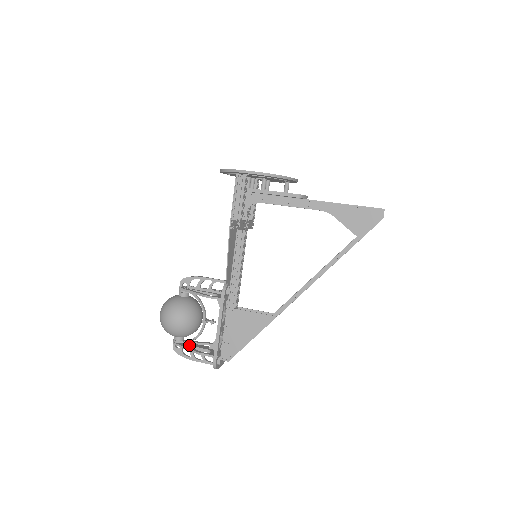
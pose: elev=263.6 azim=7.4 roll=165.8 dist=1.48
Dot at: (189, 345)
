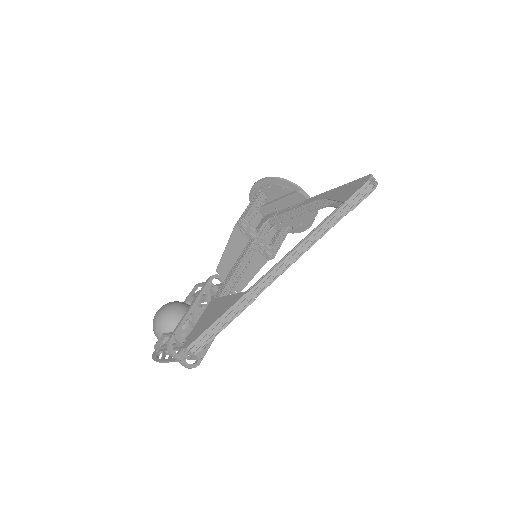
Dot at: (165, 344)
